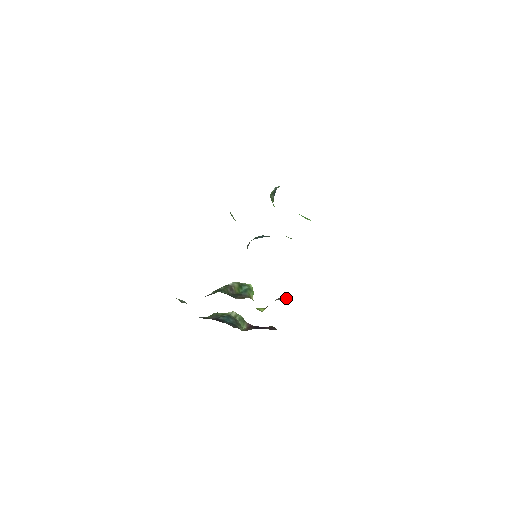
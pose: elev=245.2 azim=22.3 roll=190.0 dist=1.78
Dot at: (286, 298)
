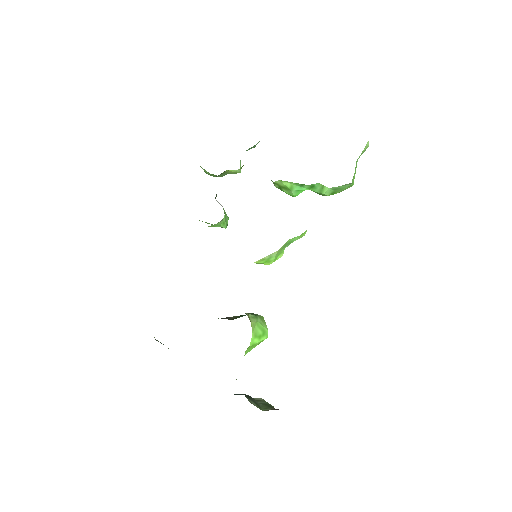
Dot at: occluded
